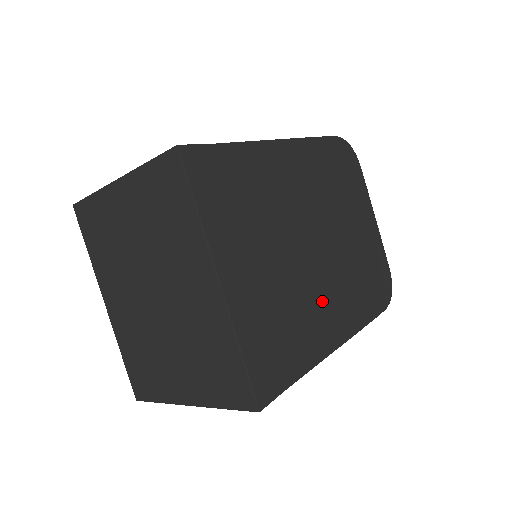
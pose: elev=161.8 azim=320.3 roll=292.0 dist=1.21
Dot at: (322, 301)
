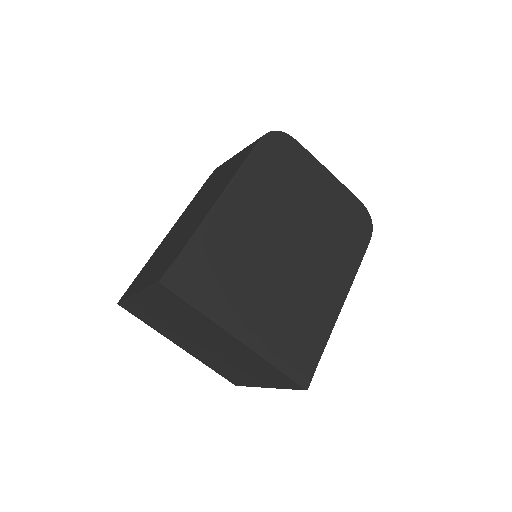
Dot at: (316, 283)
